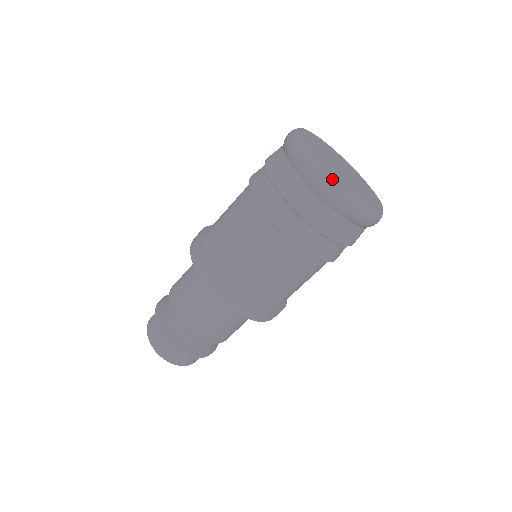
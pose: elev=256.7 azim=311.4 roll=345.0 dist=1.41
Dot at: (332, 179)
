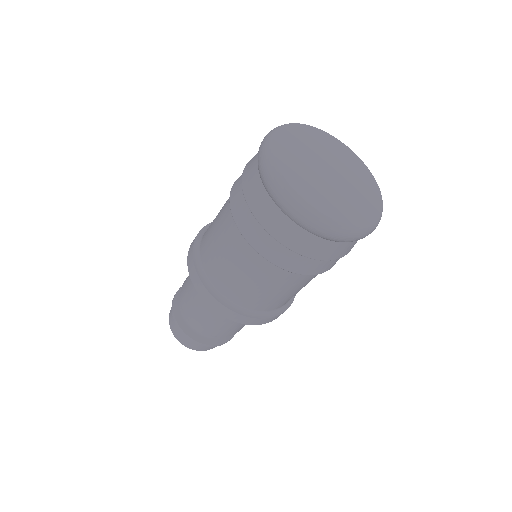
Dot at: (278, 175)
